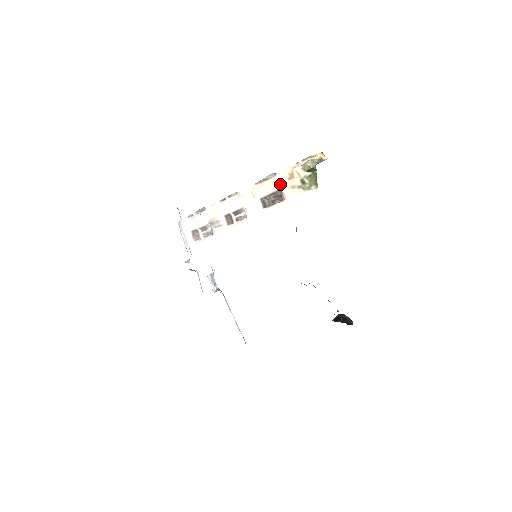
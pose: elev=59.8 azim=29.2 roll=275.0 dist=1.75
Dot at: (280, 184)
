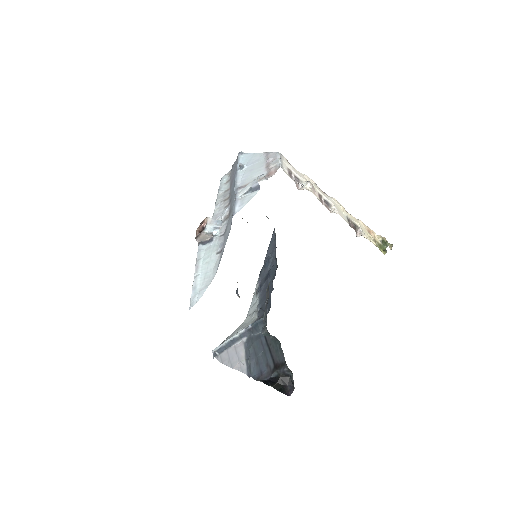
Dot at: (361, 226)
